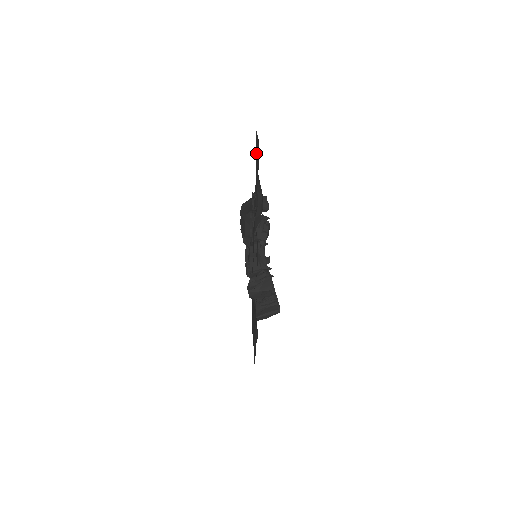
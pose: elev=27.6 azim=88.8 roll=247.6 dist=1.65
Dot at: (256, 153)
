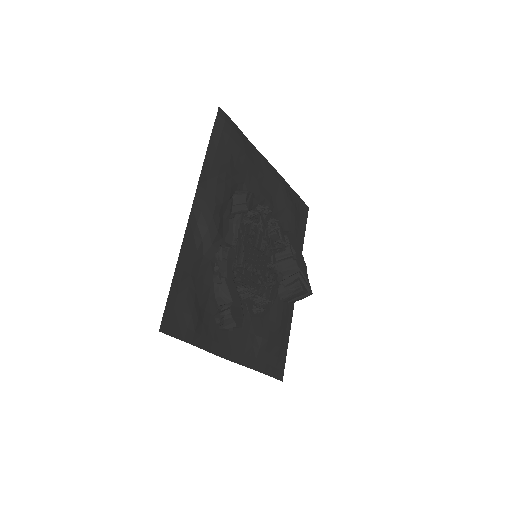
Dot at: (209, 157)
